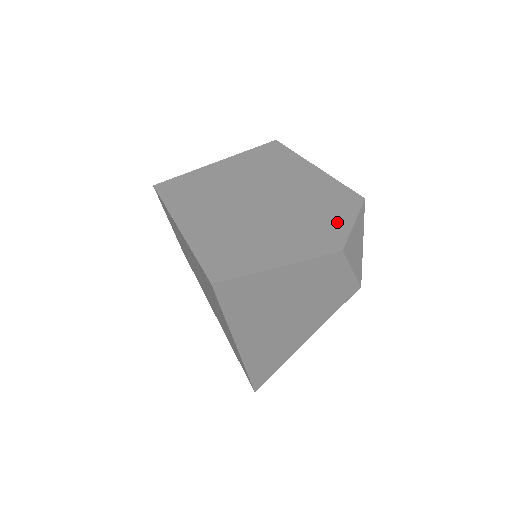
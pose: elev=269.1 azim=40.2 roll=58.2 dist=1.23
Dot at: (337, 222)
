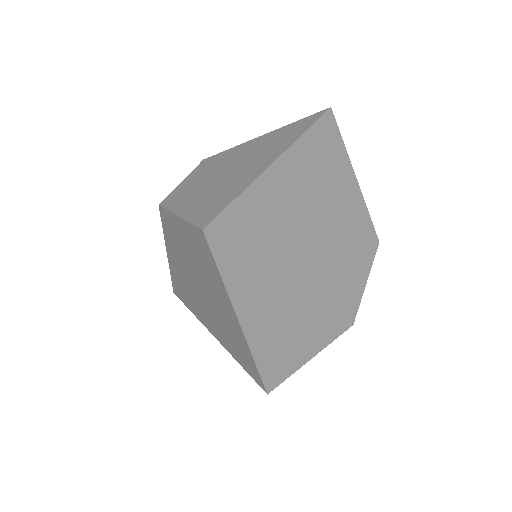
Dot at: (357, 284)
